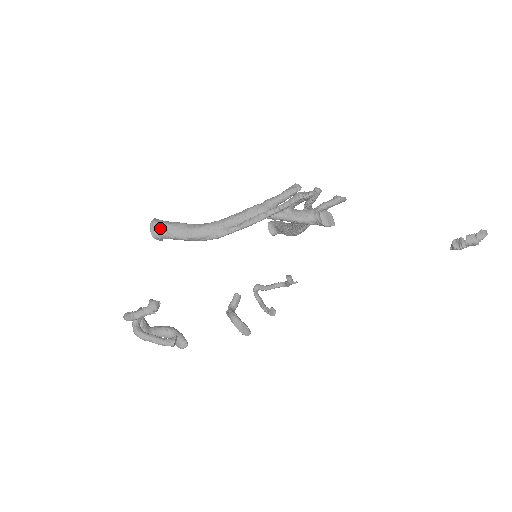
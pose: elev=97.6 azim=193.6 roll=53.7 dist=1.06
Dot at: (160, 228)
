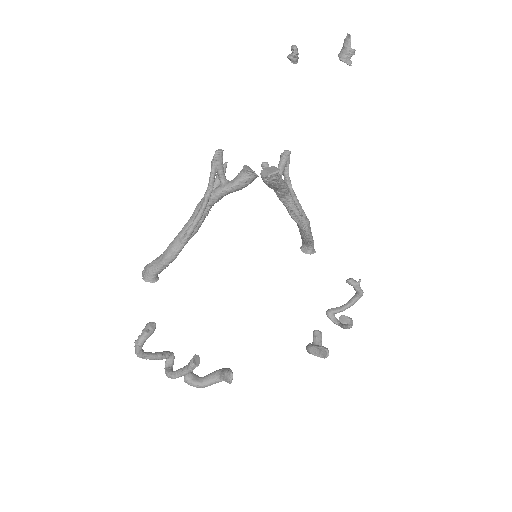
Dot at: (145, 270)
